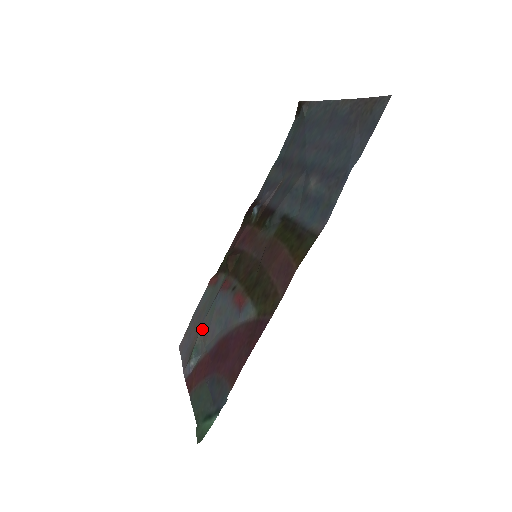
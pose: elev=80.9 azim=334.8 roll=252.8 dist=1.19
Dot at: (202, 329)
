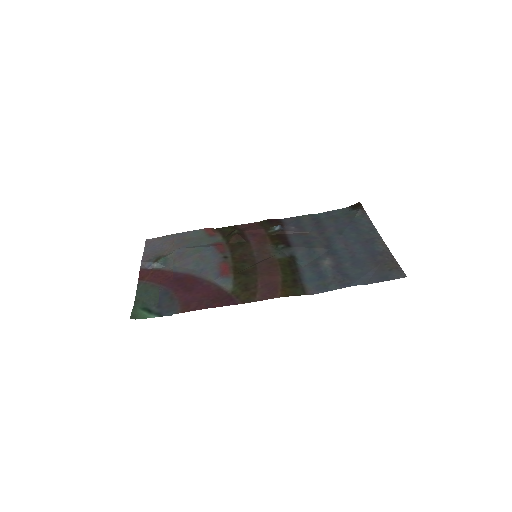
Dot at: (178, 252)
